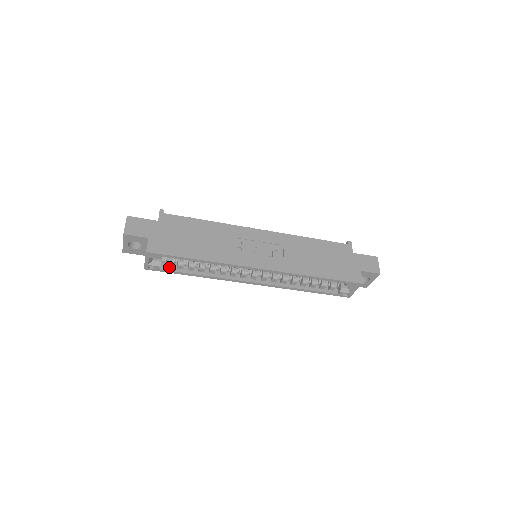
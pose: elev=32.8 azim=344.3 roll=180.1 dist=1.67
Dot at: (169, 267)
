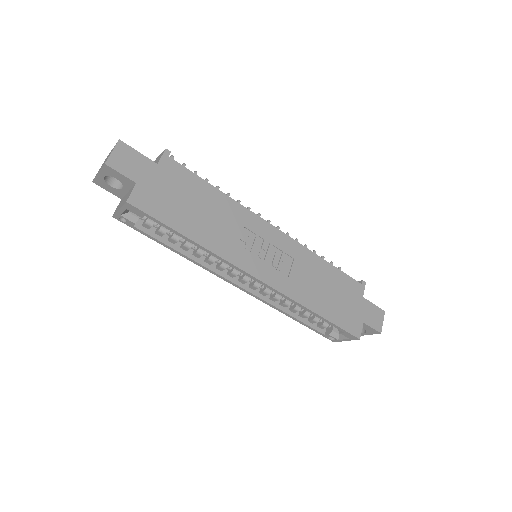
Dot at: (146, 227)
